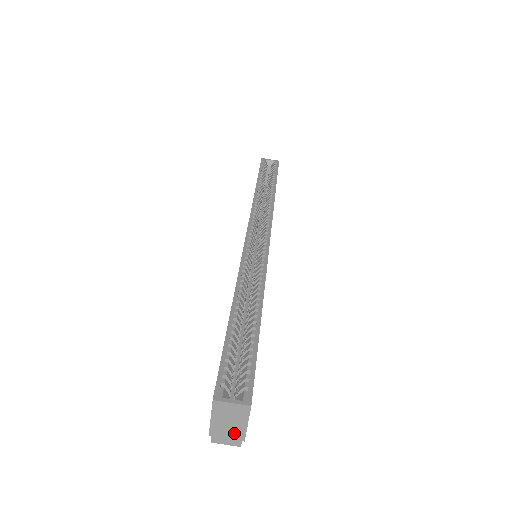
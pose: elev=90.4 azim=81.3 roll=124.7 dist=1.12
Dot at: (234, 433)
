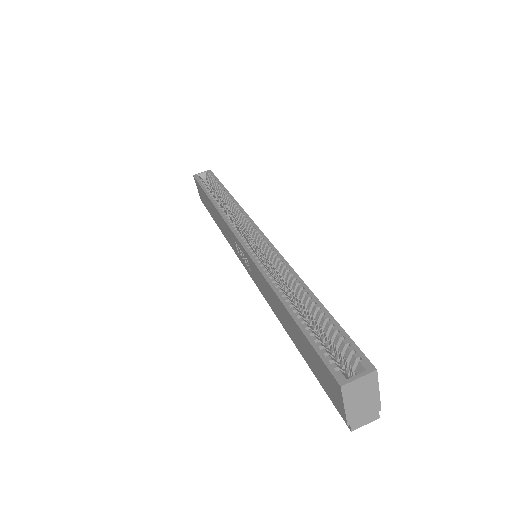
Dot at: (369, 408)
